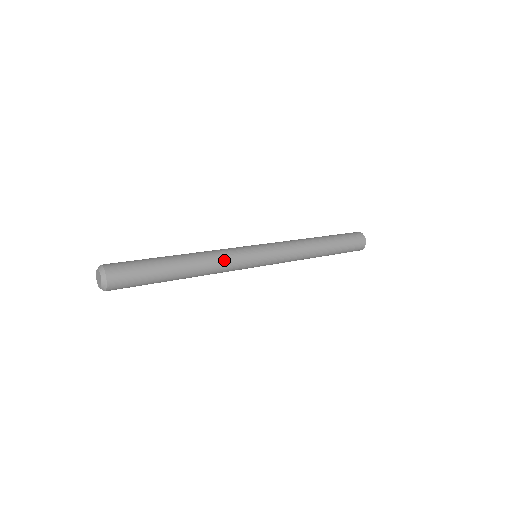
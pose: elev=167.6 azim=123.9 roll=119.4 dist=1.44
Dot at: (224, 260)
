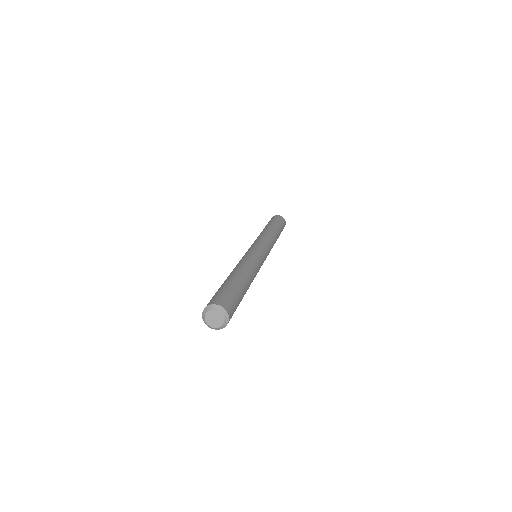
Dot at: (253, 262)
